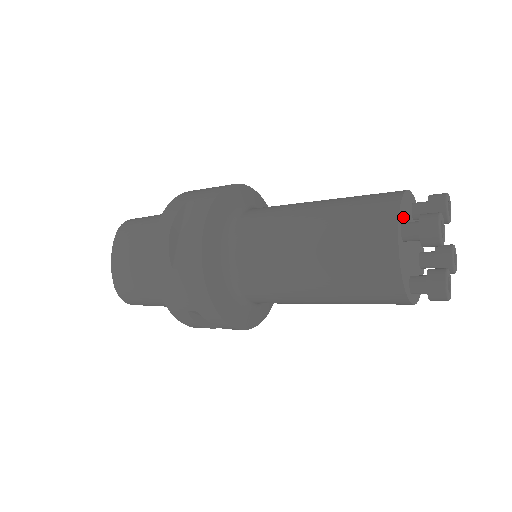
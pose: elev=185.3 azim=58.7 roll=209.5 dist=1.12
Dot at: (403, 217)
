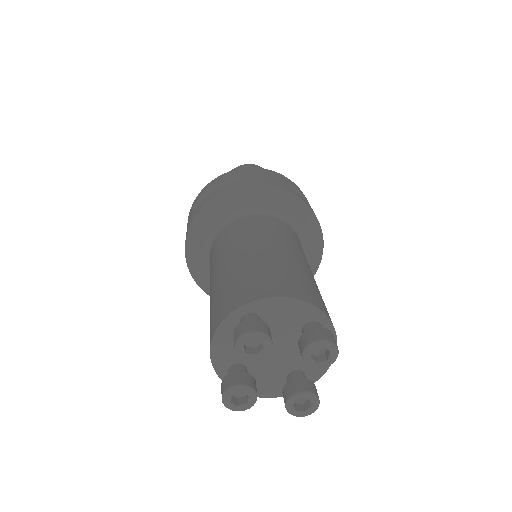
Dot at: (265, 312)
